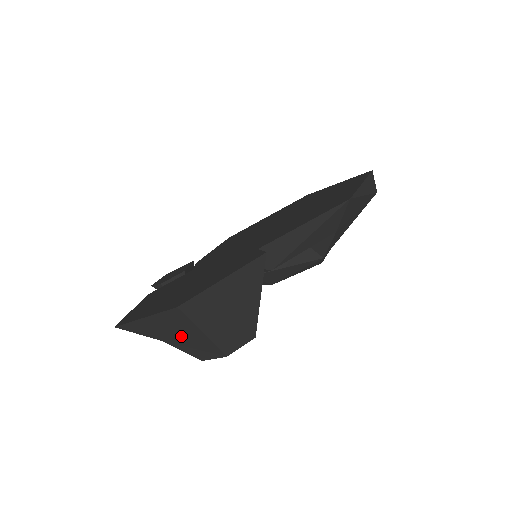
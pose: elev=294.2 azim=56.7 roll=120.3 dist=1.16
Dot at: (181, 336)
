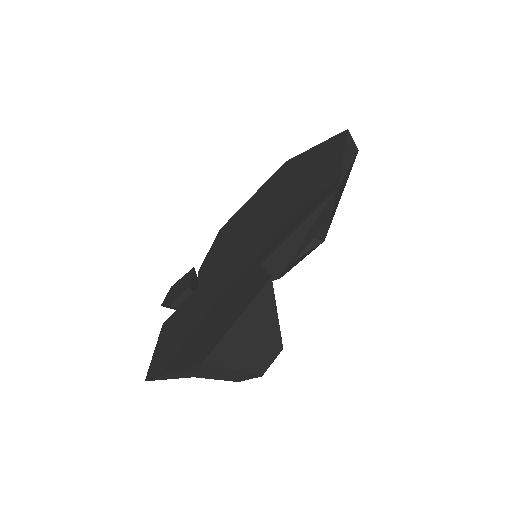
Dot at: (212, 373)
